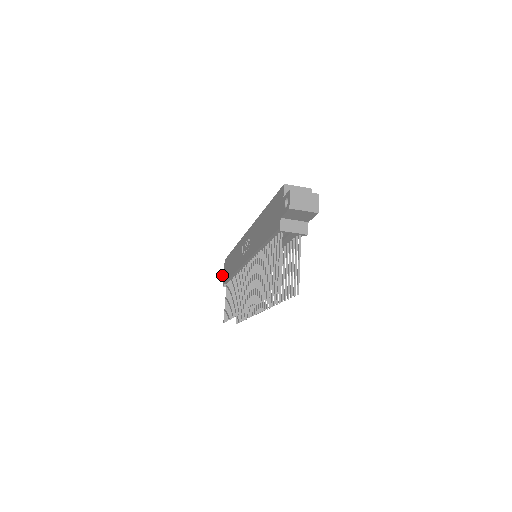
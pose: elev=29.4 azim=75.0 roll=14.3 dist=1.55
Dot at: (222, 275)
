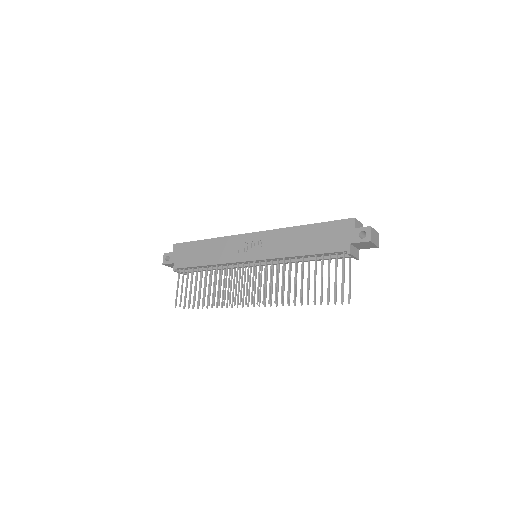
Dot at: (165, 258)
